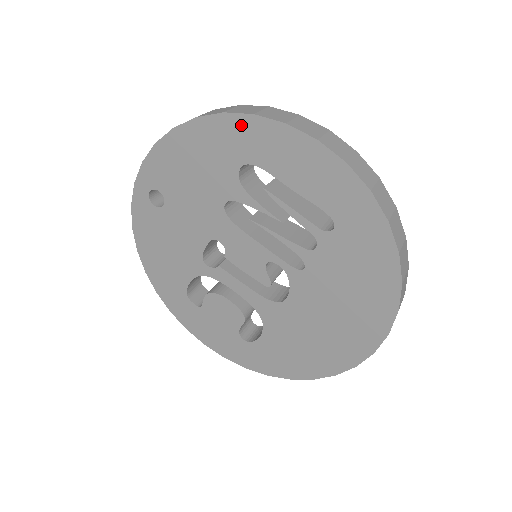
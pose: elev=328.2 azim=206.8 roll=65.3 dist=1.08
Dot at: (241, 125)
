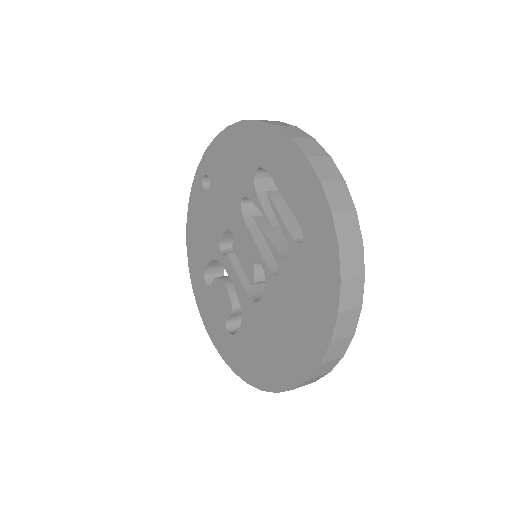
Dot at: (264, 133)
